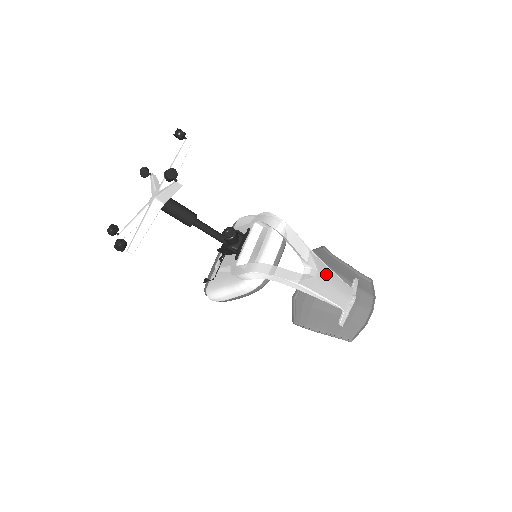
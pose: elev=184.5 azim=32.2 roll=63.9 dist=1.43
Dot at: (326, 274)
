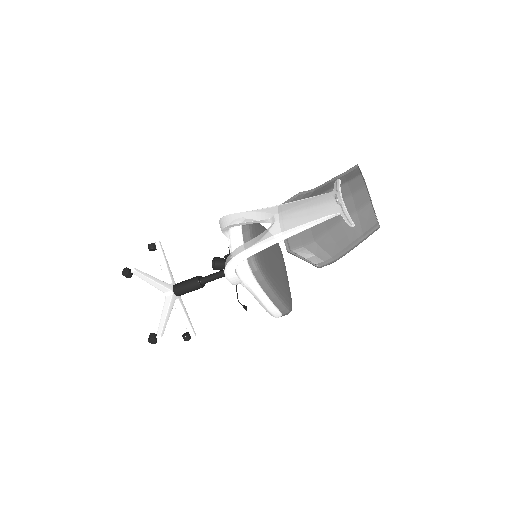
Dot at: (287, 209)
